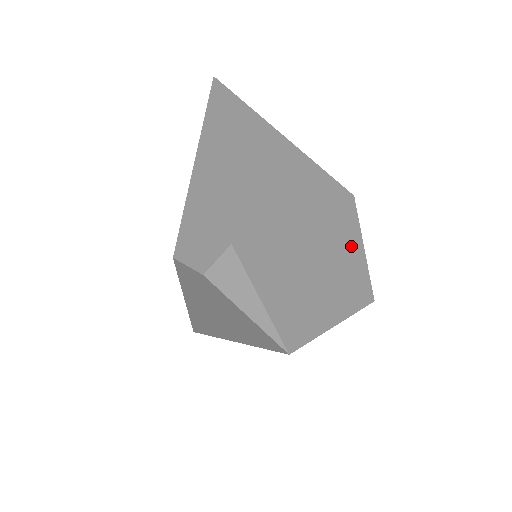
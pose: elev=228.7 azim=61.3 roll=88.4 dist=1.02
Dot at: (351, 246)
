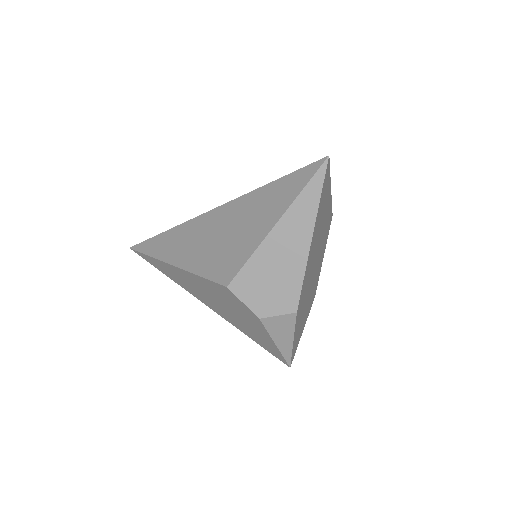
Dot at: (321, 262)
